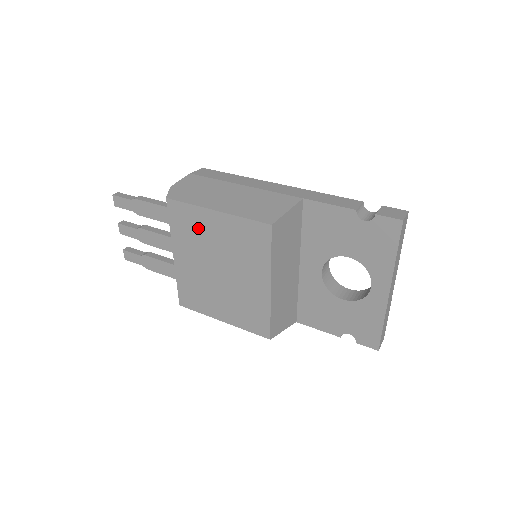
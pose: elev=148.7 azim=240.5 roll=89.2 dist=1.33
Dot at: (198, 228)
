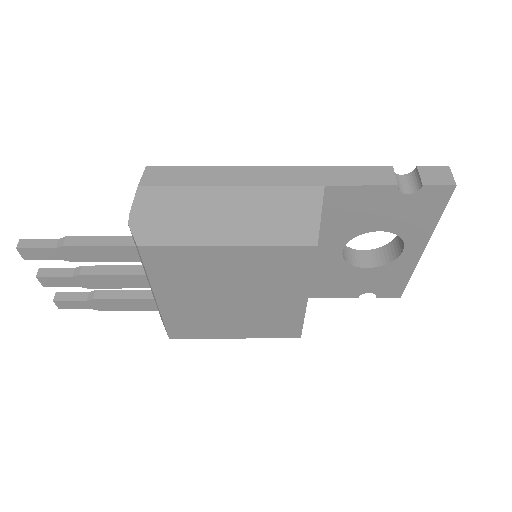
Dot at: (197, 268)
